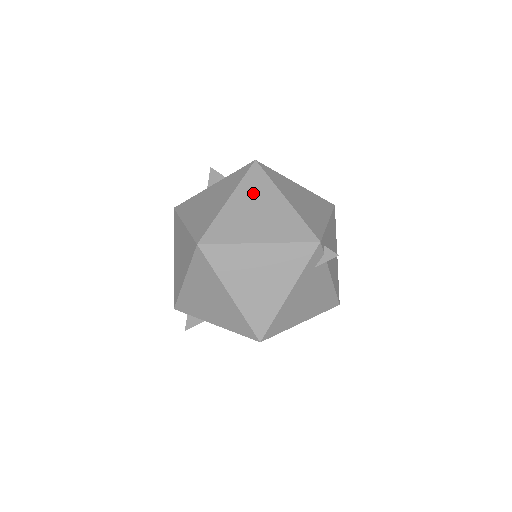
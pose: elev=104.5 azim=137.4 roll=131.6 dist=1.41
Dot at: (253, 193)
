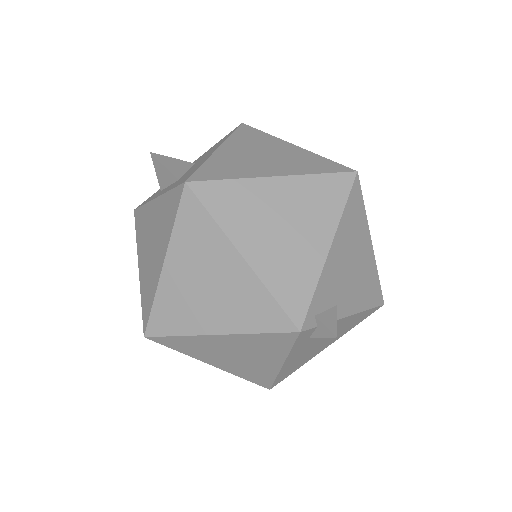
Dot at: (193, 250)
